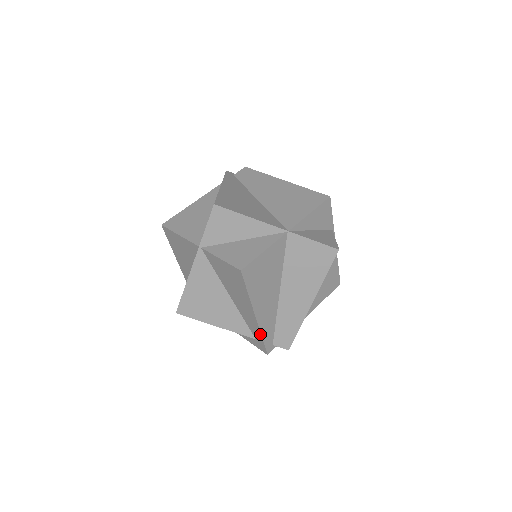
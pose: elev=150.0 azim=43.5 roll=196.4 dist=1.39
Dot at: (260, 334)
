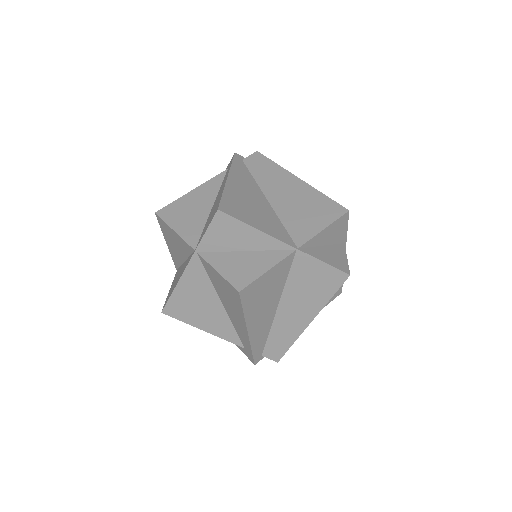
Dot at: (250, 347)
